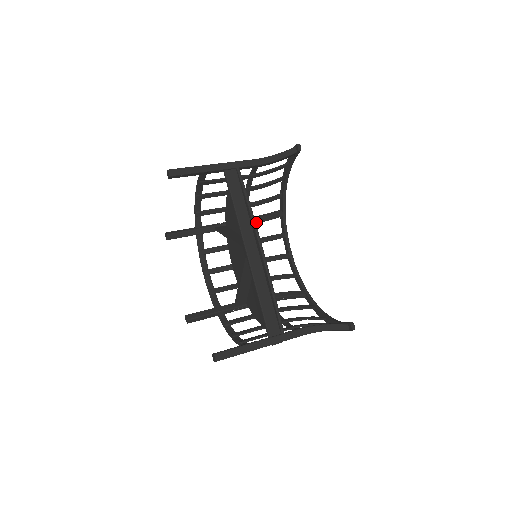
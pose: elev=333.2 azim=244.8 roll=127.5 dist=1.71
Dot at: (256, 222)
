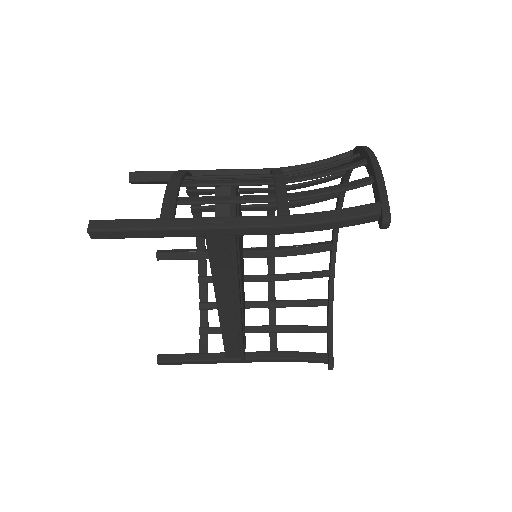
Dot at: occluded
